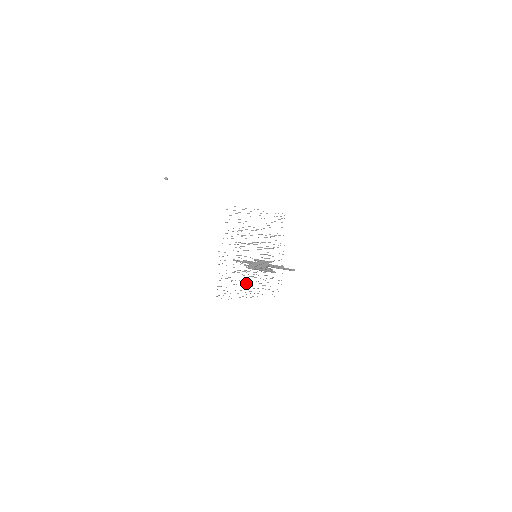
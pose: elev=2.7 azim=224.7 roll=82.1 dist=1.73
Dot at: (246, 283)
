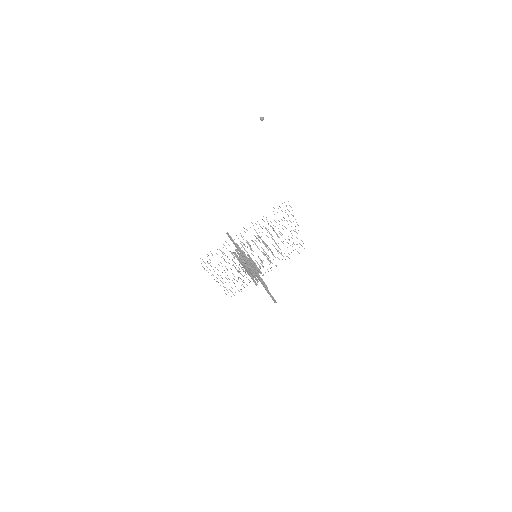
Dot at: (227, 269)
